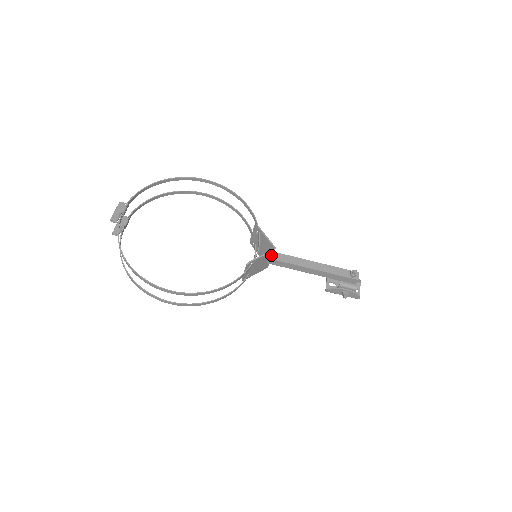
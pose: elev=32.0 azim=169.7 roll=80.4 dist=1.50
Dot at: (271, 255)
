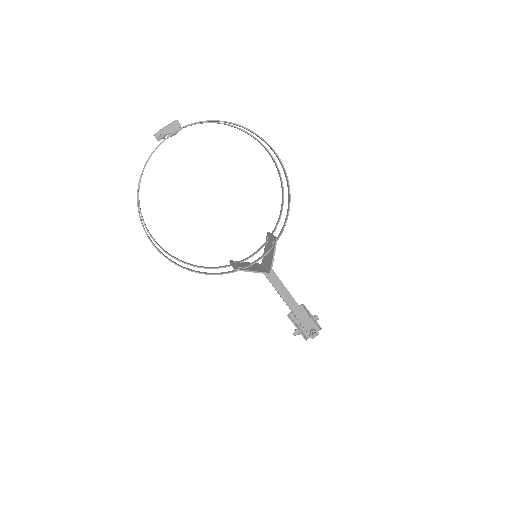
Dot at: (265, 271)
